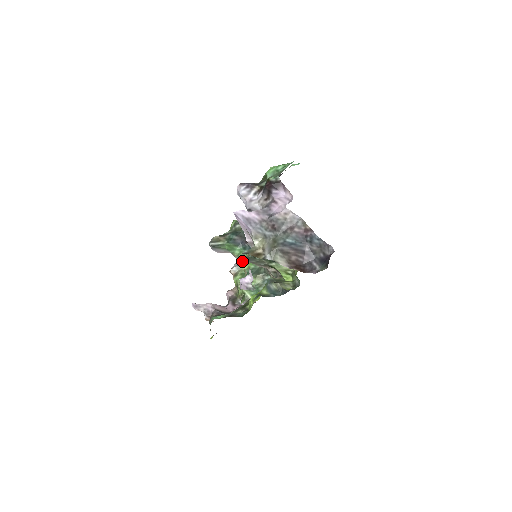
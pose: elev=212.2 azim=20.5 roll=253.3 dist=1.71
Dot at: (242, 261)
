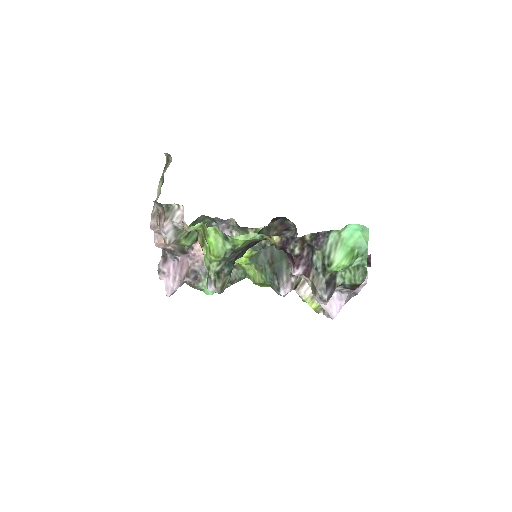
Dot at: (181, 231)
